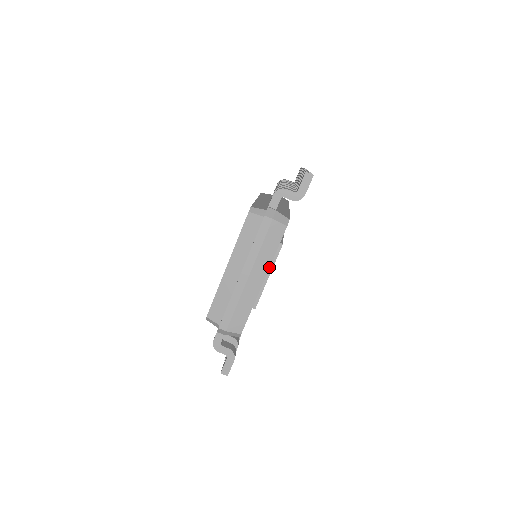
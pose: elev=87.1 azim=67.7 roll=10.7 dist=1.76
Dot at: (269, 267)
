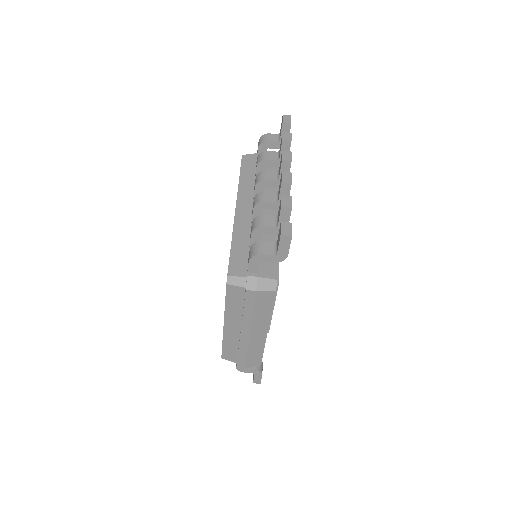
Dot at: (269, 322)
